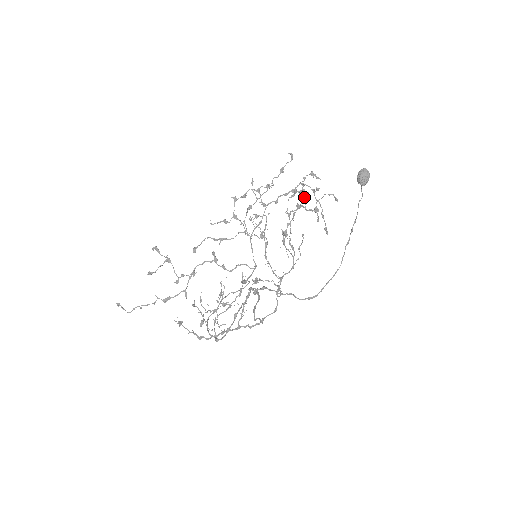
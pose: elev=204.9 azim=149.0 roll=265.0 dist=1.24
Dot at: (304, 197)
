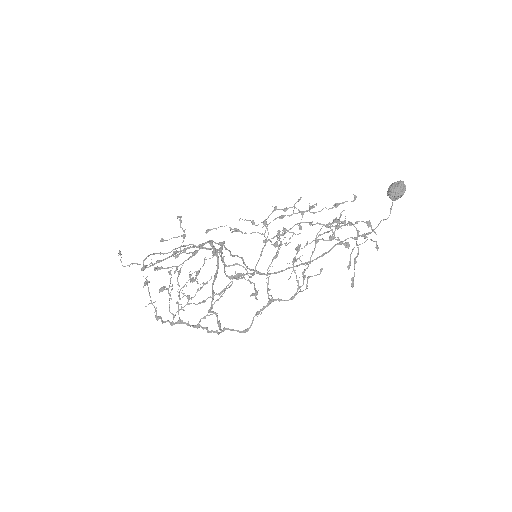
Dot at: (338, 222)
